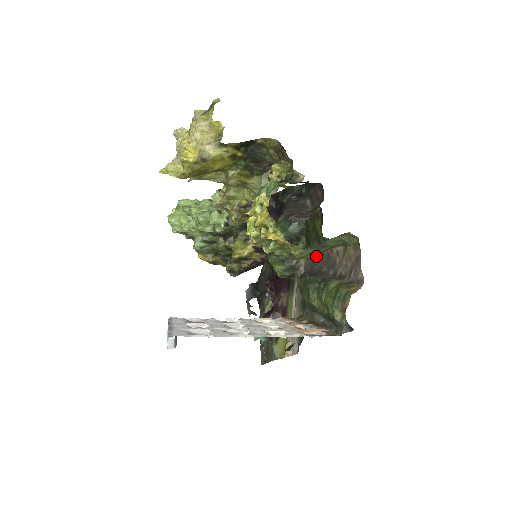
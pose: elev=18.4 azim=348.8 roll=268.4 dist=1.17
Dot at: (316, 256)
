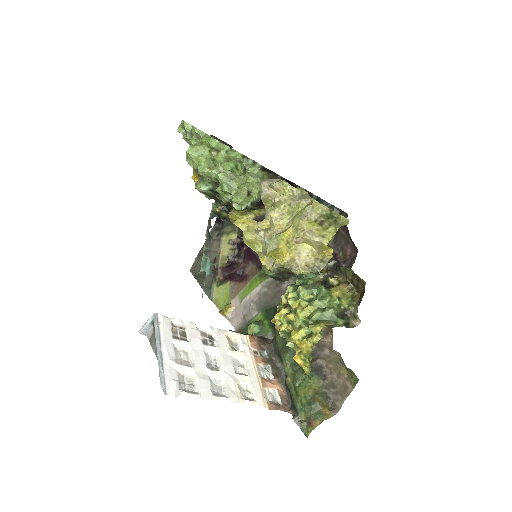
Dot at: occluded
